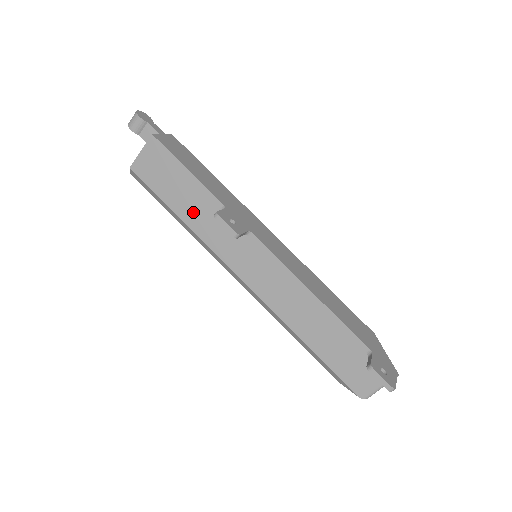
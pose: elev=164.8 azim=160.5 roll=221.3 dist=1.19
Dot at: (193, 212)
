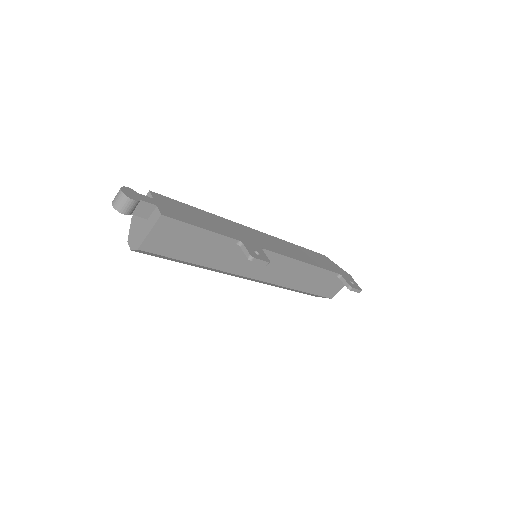
Dot at: (211, 256)
